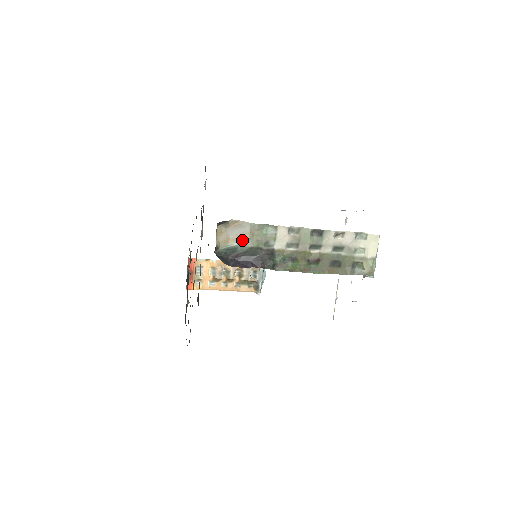
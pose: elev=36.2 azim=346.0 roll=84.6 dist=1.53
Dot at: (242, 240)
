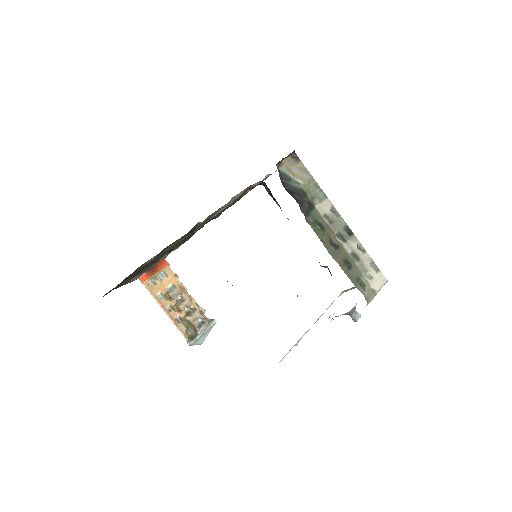
Dot at: (299, 179)
